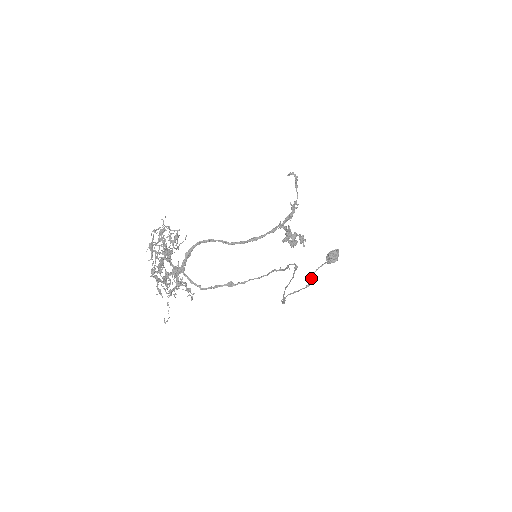
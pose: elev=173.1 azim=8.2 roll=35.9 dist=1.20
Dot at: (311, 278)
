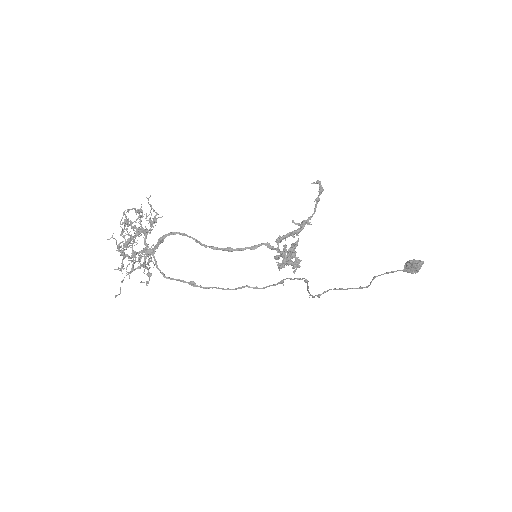
Dot at: (371, 281)
